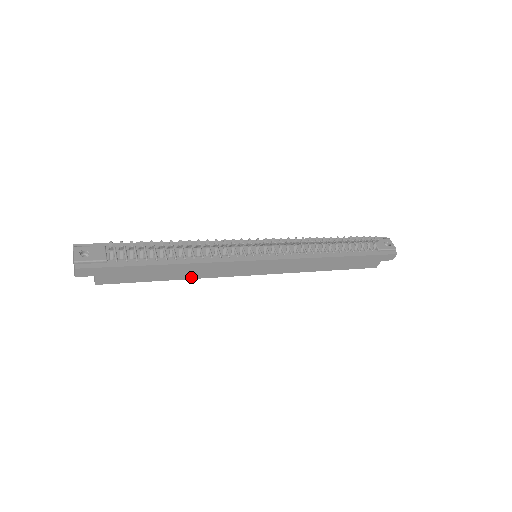
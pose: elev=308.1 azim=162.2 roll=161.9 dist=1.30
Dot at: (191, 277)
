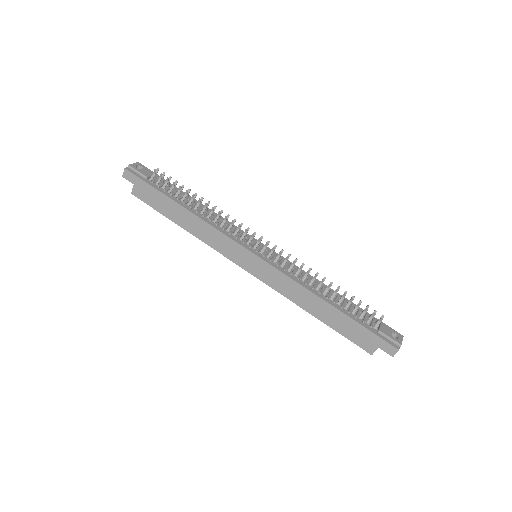
Dot at: (194, 233)
